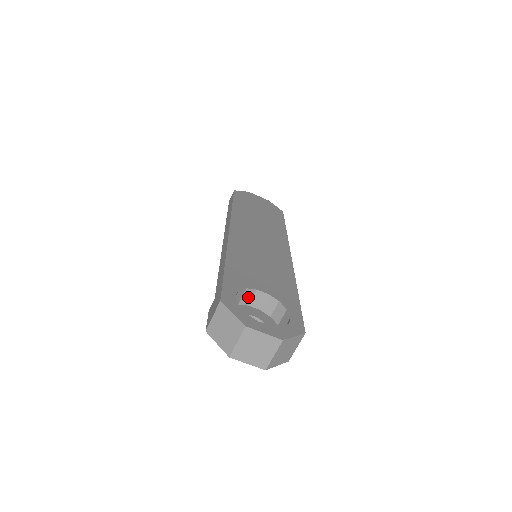
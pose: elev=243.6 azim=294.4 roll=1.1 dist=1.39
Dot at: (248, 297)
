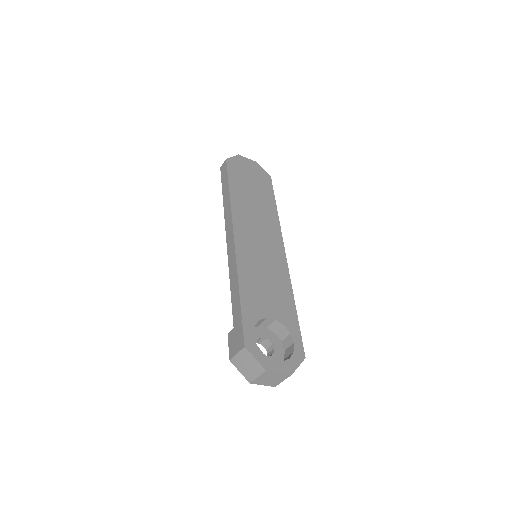
Dot at: (259, 323)
